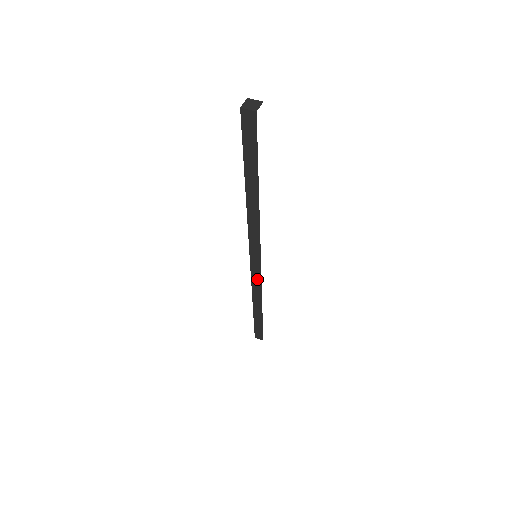
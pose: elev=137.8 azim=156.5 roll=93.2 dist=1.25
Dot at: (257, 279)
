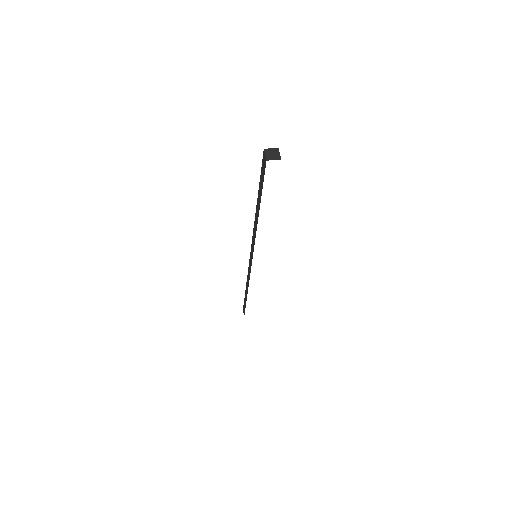
Dot at: occluded
